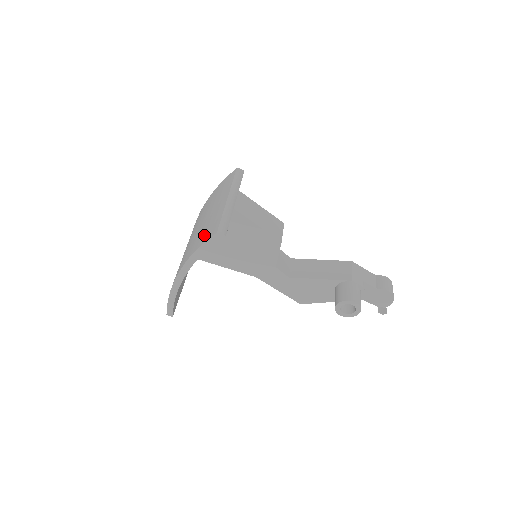
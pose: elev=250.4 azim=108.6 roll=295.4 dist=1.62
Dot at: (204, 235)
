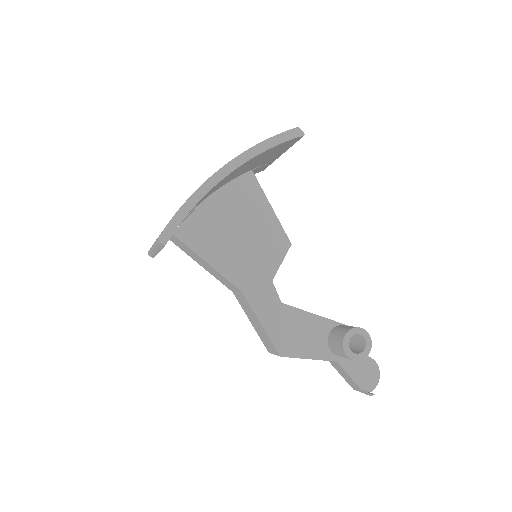
Dot at: occluded
